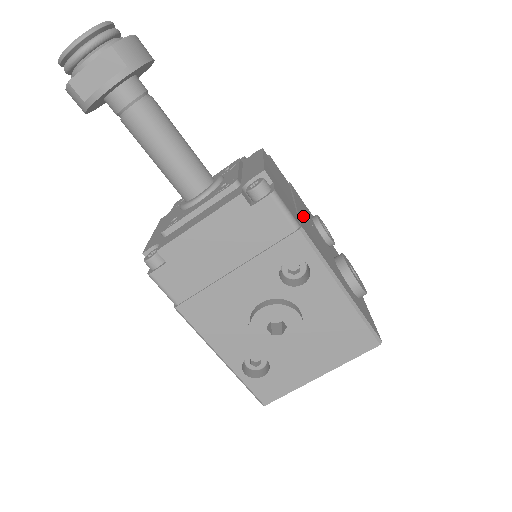
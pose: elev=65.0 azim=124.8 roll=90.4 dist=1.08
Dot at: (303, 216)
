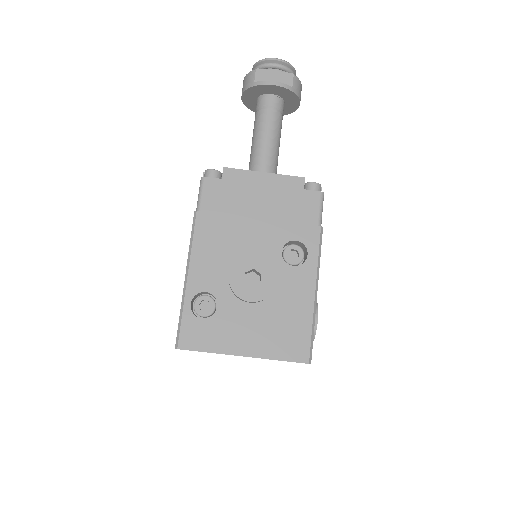
Dot at: occluded
